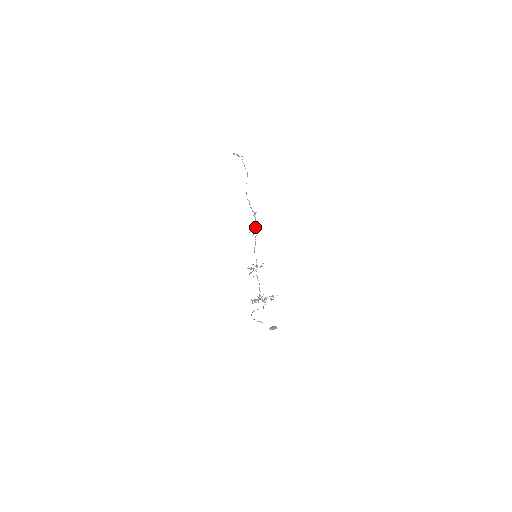
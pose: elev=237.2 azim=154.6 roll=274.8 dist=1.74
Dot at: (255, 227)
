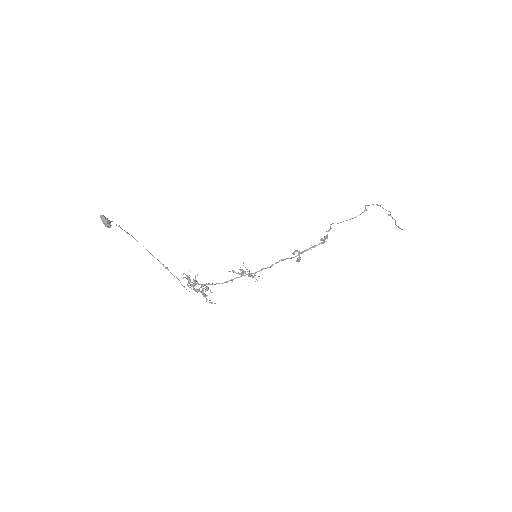
Dot at: (304, 250)
